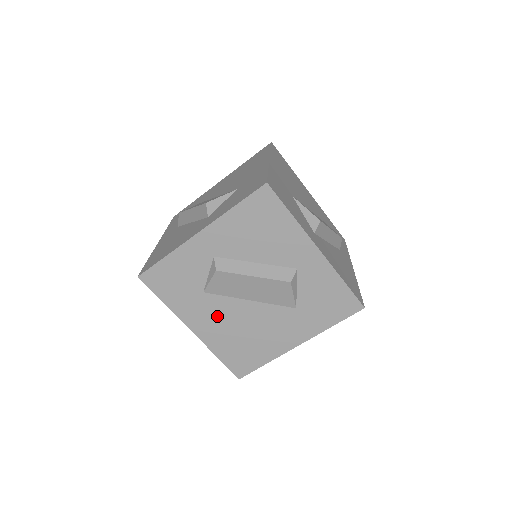
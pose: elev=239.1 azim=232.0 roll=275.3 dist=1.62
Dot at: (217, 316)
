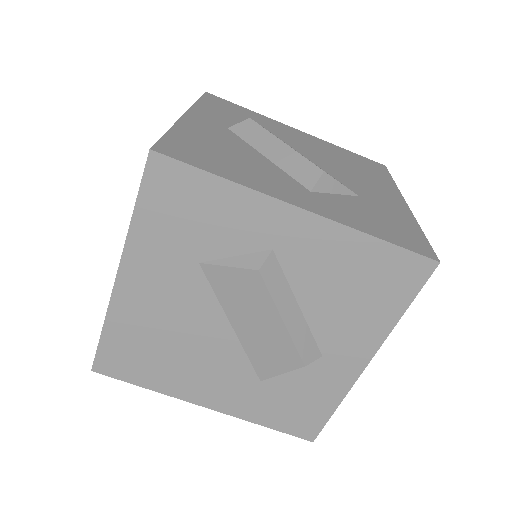
Dot at: (172, 299)
